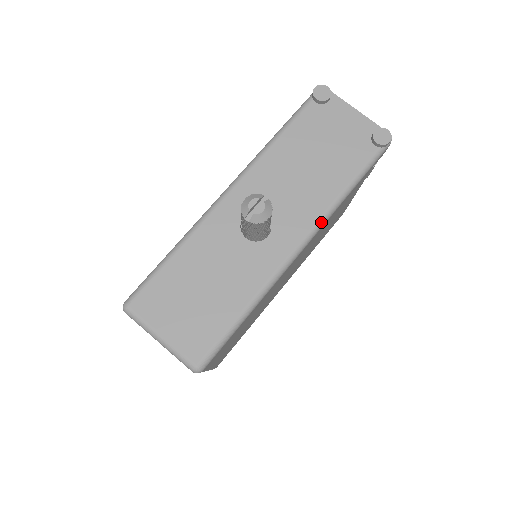
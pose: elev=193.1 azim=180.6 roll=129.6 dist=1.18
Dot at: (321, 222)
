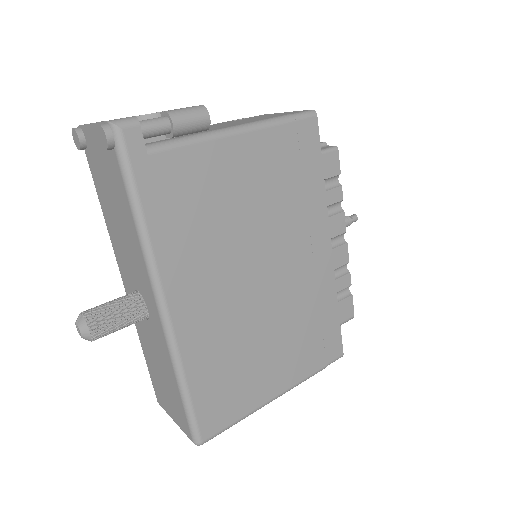
Dot at: (150, 271)
